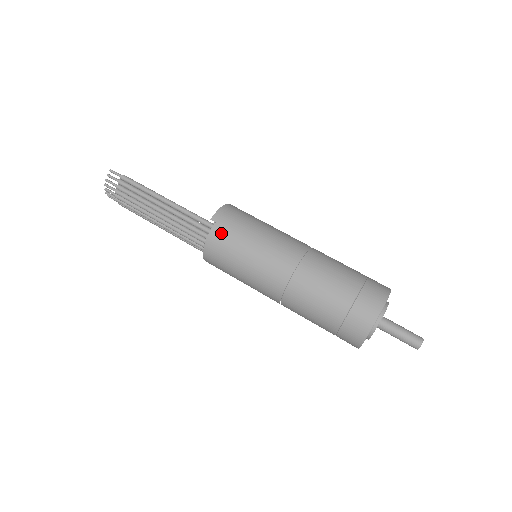
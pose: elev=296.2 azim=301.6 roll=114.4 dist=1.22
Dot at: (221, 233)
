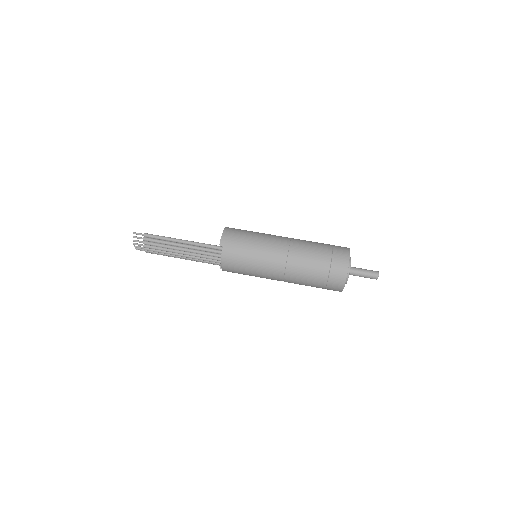
Dot at: (230, 252)
